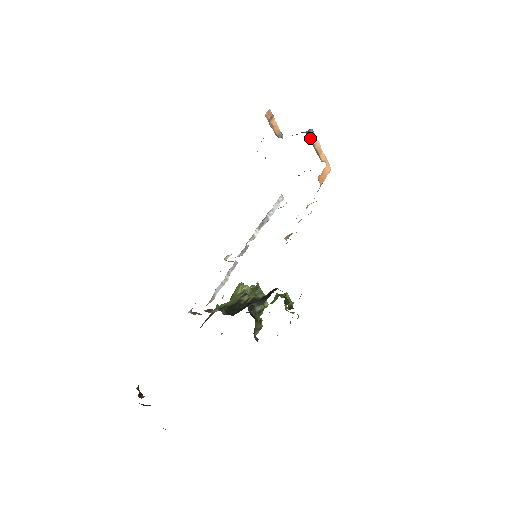
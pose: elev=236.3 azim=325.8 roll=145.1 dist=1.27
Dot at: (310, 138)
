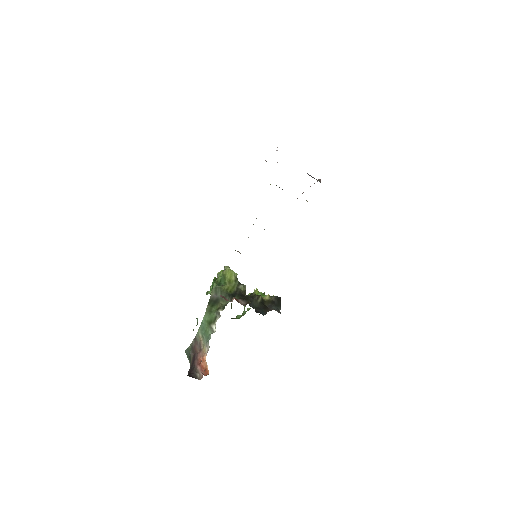
Dot at: occluded
